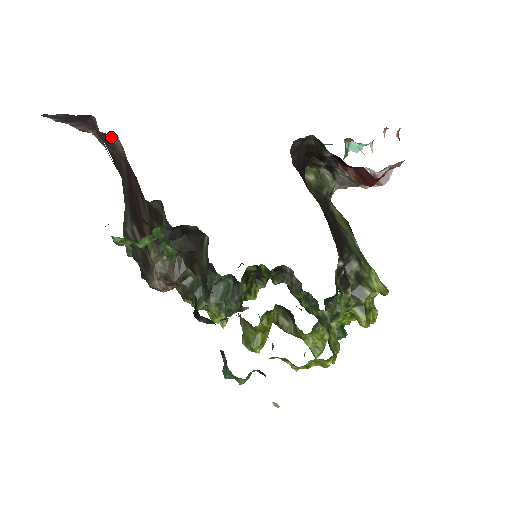
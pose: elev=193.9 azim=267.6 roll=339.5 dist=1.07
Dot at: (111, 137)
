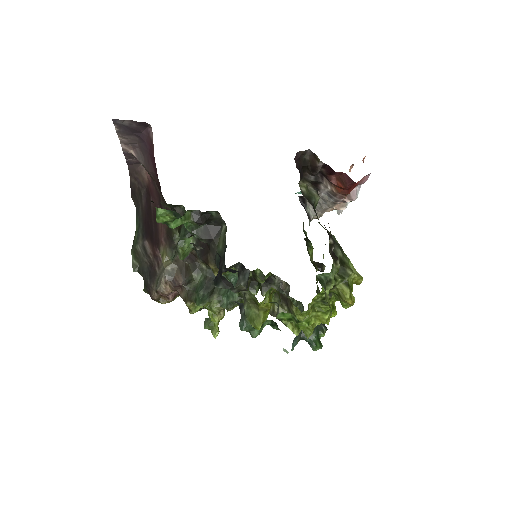
Dot at: (139, 166)
